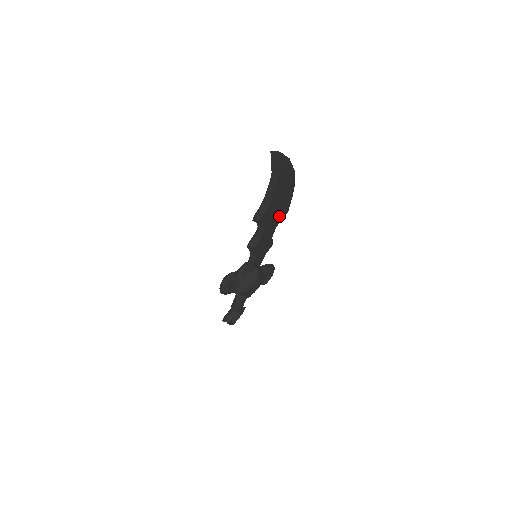
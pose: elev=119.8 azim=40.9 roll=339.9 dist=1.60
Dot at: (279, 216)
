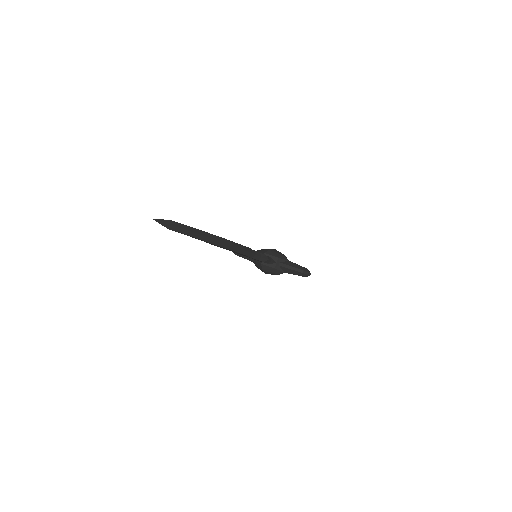
Dot at: occluded
